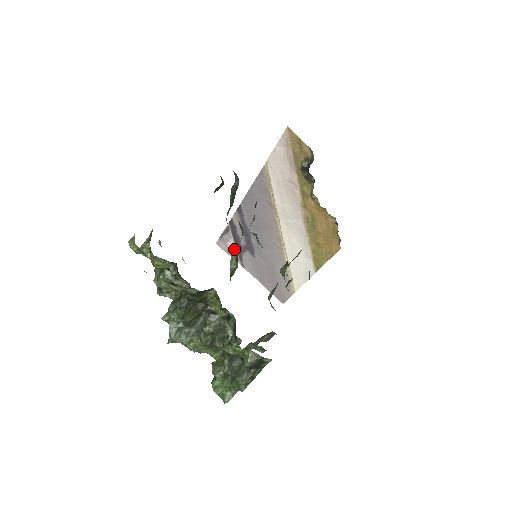
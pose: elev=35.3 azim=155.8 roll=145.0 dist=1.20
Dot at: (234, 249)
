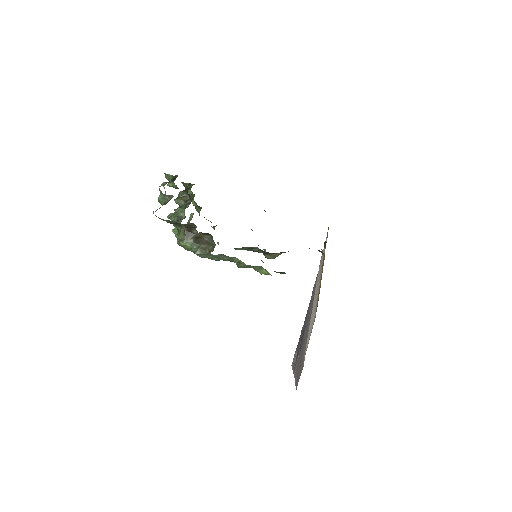
Dot at: occluded
